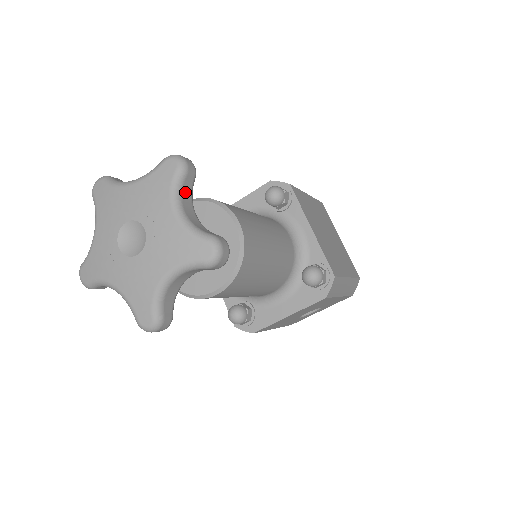
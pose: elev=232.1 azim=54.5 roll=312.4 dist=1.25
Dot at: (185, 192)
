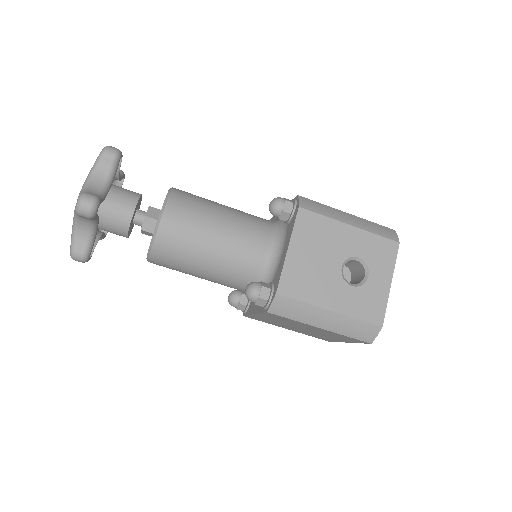
Dot at: occluded
